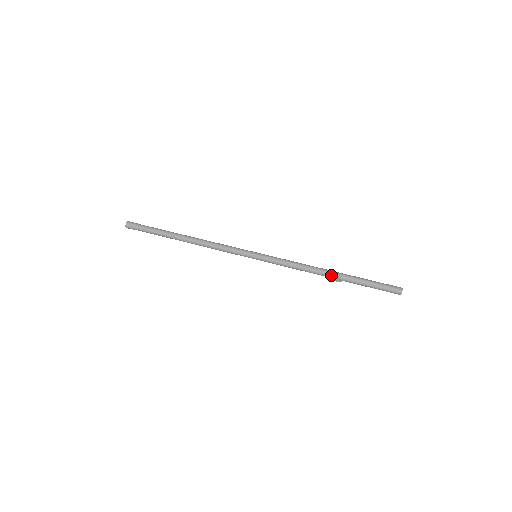
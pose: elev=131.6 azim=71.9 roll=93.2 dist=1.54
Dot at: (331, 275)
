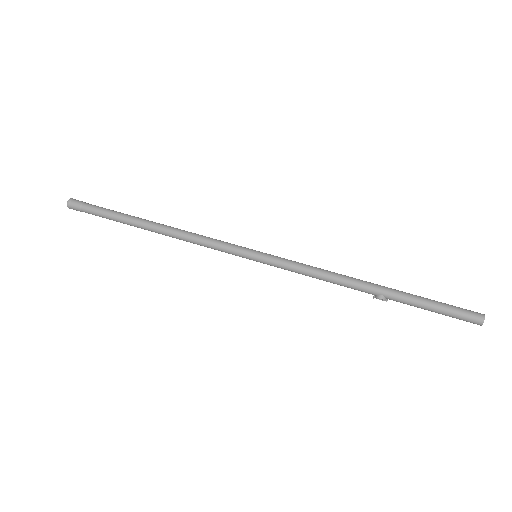
Dot at: (370, 293)
